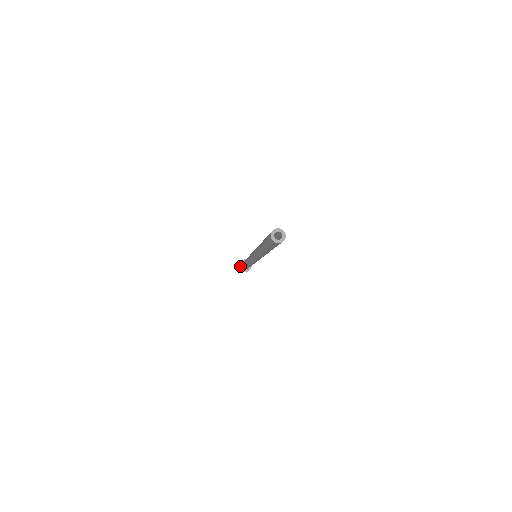
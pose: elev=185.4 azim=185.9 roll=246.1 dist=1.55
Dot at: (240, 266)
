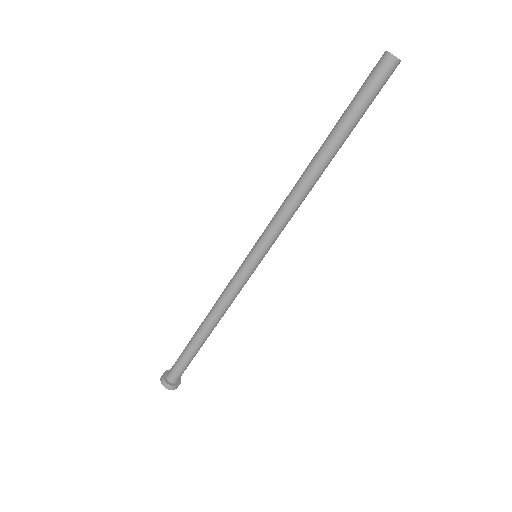
Dot at: (166, 372)
